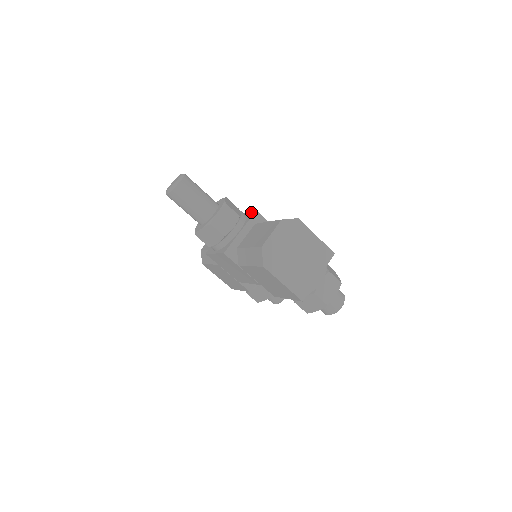
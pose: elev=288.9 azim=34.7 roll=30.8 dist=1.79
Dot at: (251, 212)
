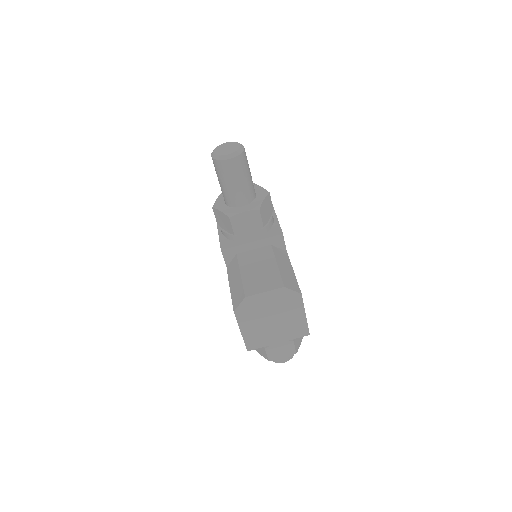
Dot at: (279, 228)
